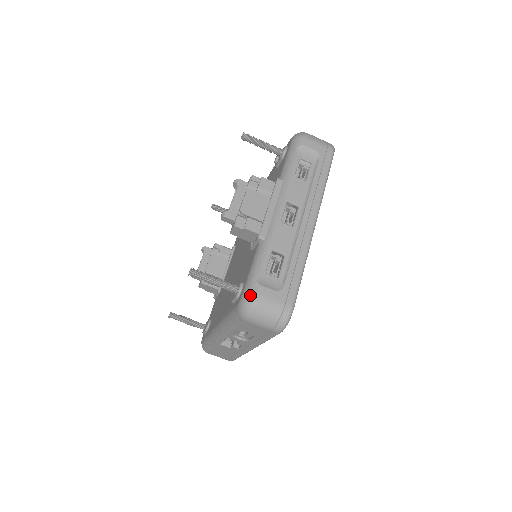
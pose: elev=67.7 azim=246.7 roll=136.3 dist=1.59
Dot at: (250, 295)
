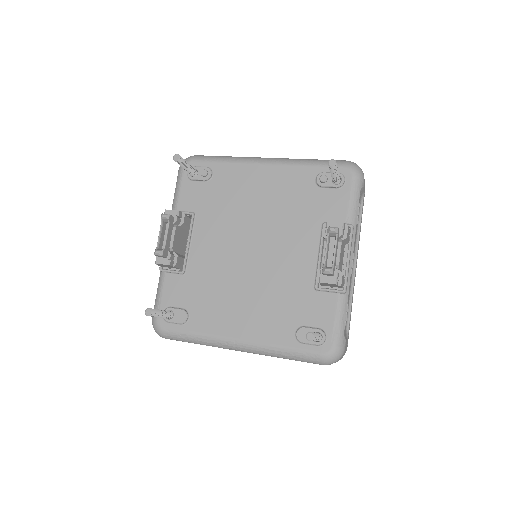
Dot at: (341, 350)
